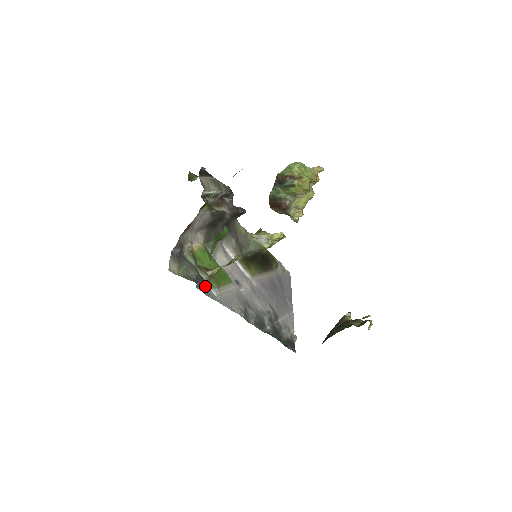
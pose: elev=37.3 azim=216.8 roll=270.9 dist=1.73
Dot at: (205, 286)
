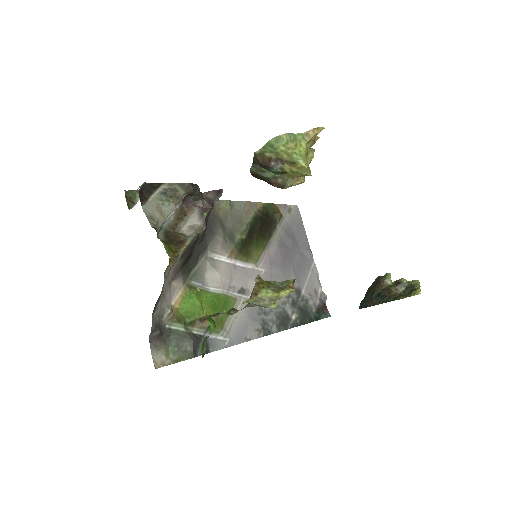
Dot at: (207, 340)
